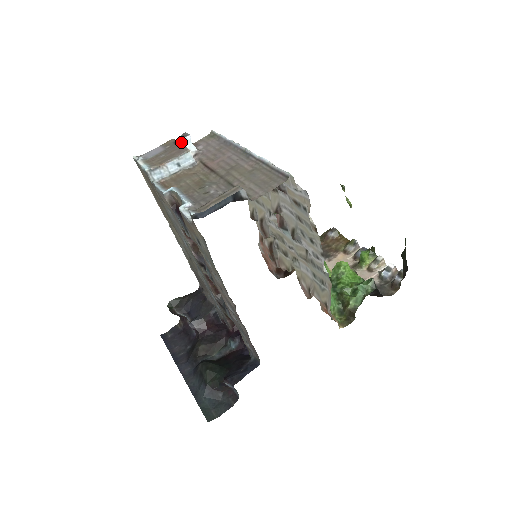
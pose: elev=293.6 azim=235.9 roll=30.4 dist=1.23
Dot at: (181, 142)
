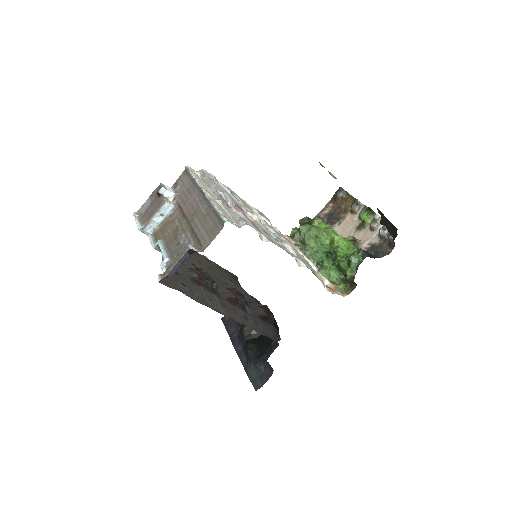
Dot at: (159, 194)
